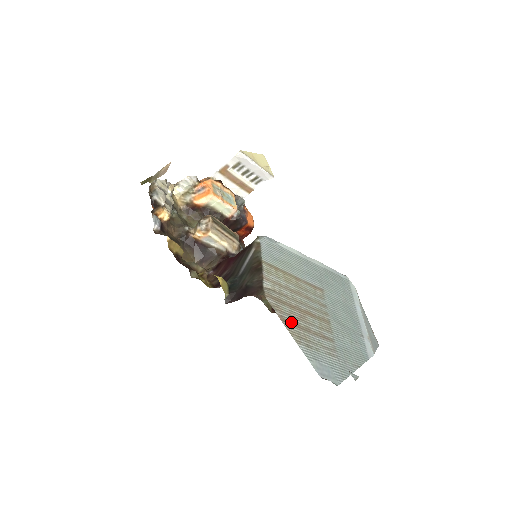
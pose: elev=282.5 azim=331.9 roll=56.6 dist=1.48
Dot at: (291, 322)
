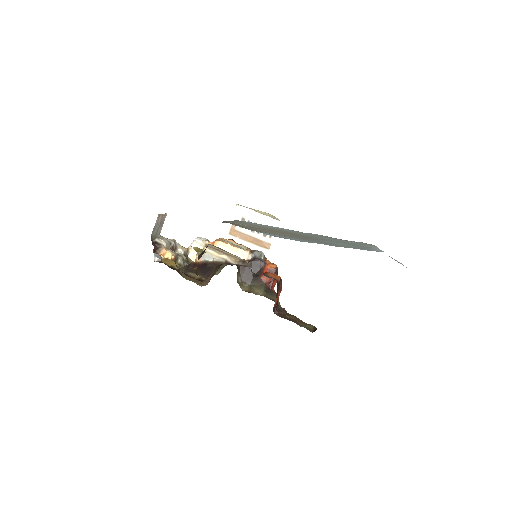
Dot at: occluded
